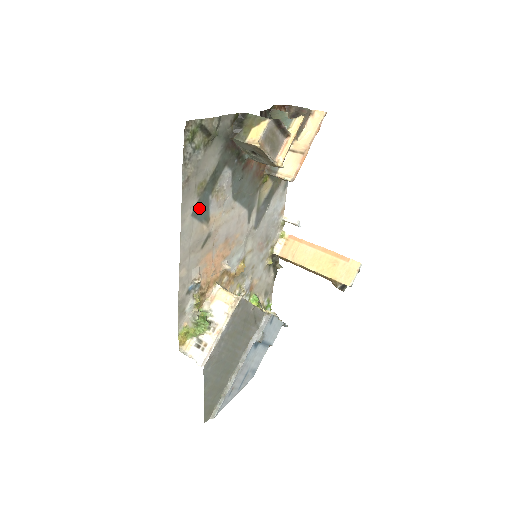
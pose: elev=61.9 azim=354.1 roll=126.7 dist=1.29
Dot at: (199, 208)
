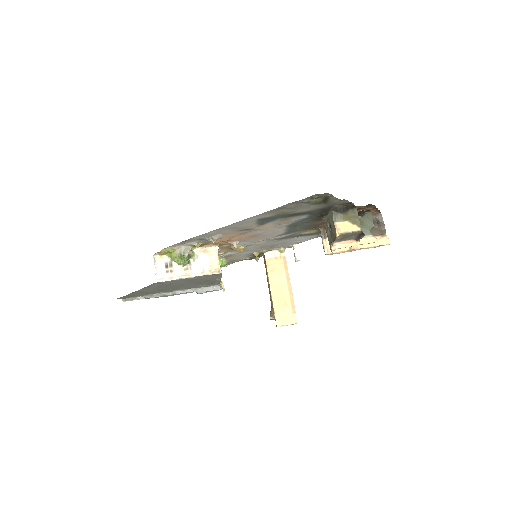
Dot at: (267, 219)
